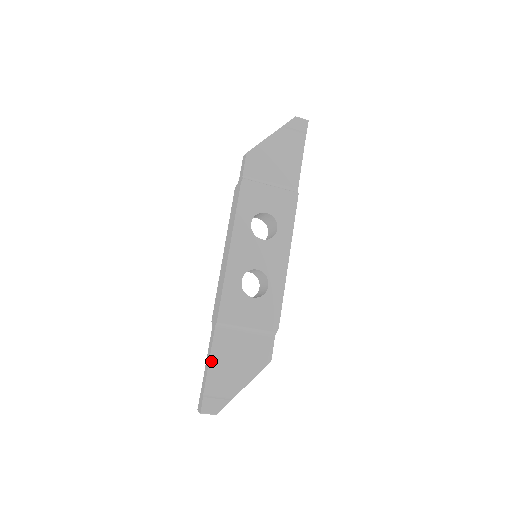
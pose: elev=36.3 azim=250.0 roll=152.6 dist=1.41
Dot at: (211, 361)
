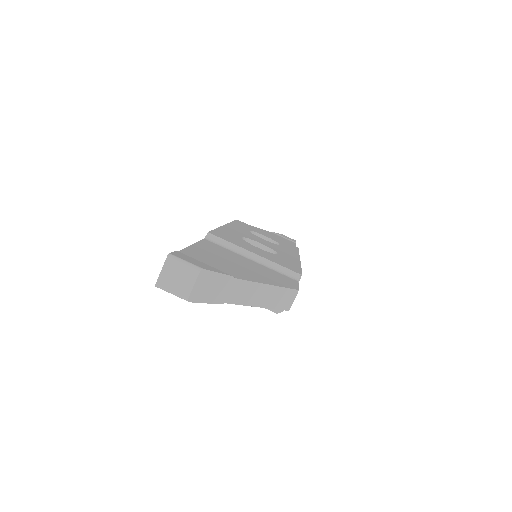
Dot at: (195, 246)
